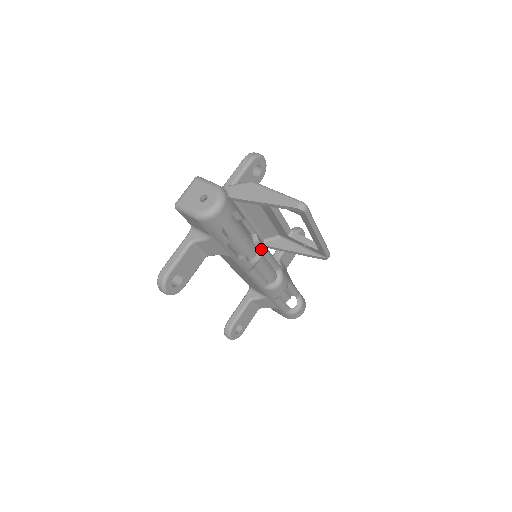
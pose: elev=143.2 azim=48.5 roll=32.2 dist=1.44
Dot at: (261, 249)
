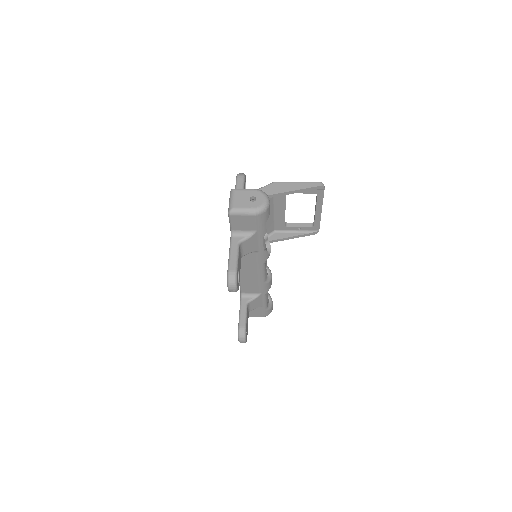
Dot at: (268, 243)
